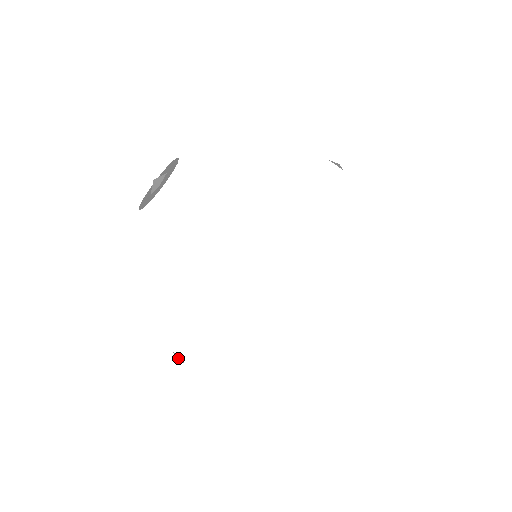
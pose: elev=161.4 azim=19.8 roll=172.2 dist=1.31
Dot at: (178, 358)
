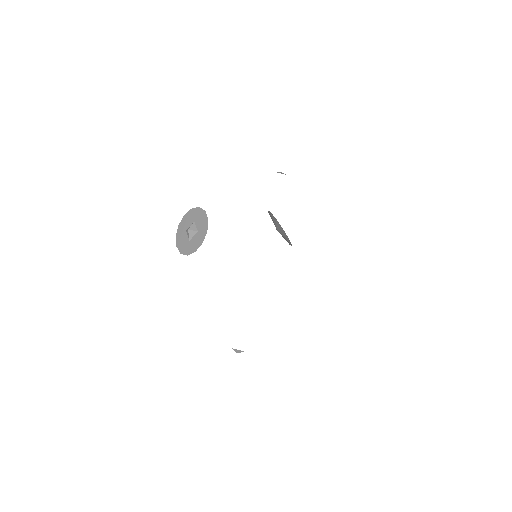
Dot at: (238, 351)
